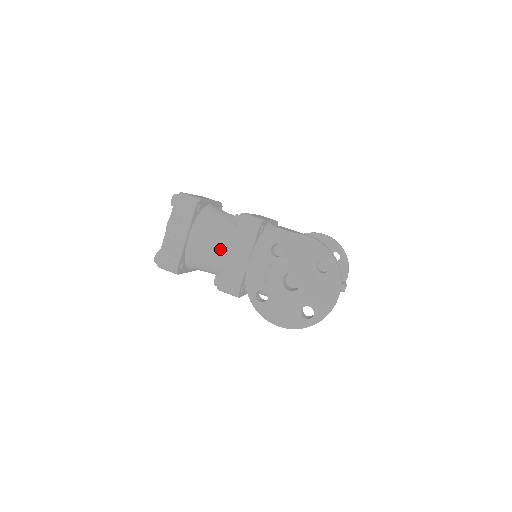
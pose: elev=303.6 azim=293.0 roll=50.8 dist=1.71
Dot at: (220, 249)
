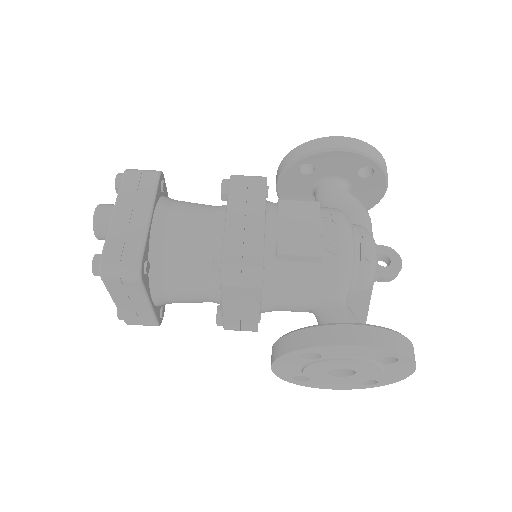
Dot at: (207, 298)
